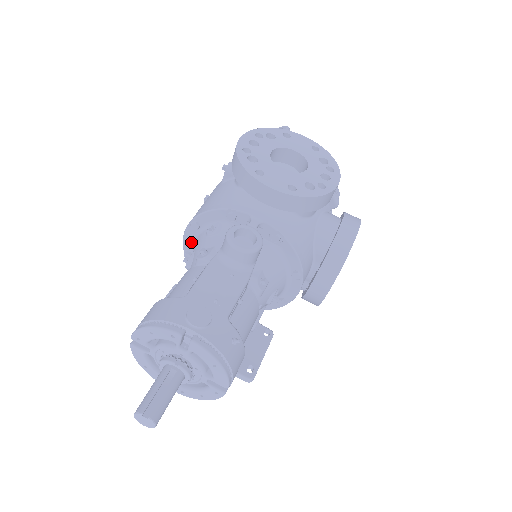
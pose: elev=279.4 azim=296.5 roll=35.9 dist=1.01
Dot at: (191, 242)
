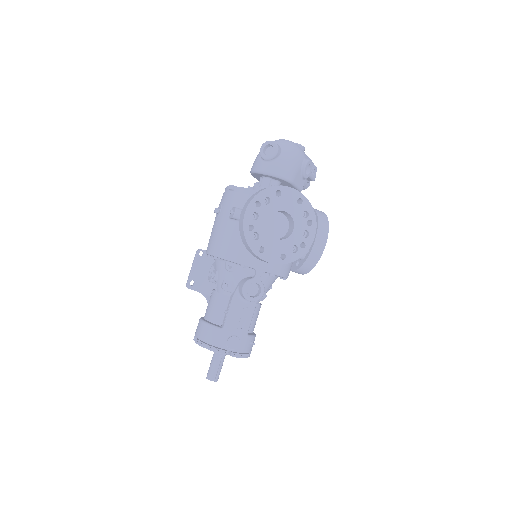
Dot at: occluded
